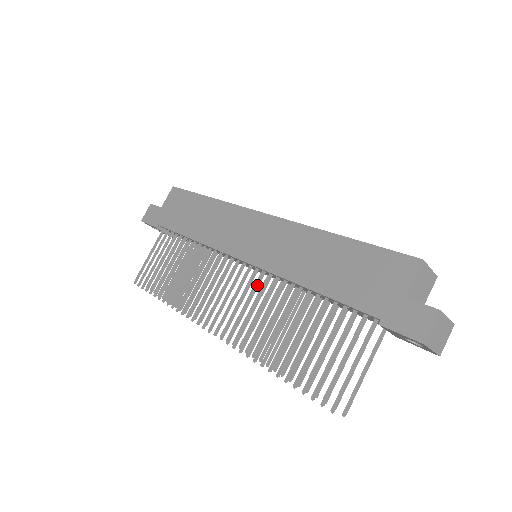
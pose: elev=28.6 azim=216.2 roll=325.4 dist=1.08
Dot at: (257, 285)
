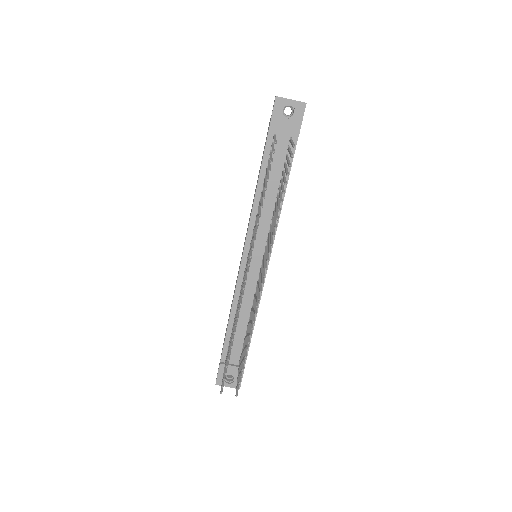
Dot at: occluded
